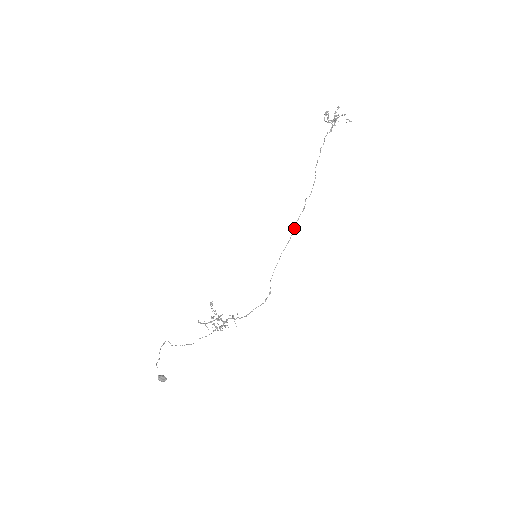
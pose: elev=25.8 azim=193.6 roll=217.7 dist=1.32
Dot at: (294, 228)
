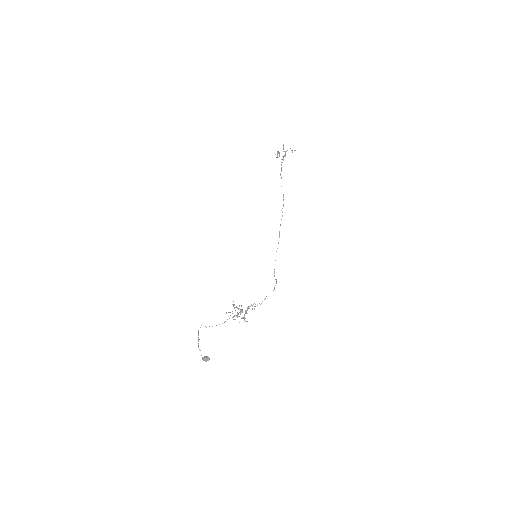
Dot at: (279, 231)
